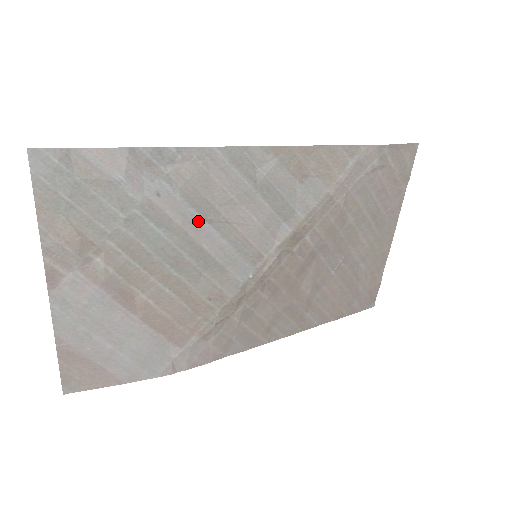
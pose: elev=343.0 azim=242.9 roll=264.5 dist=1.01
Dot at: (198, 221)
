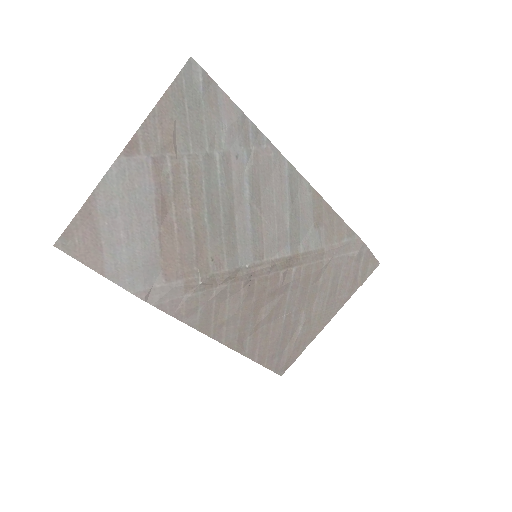
Dot at: (245, 197)
